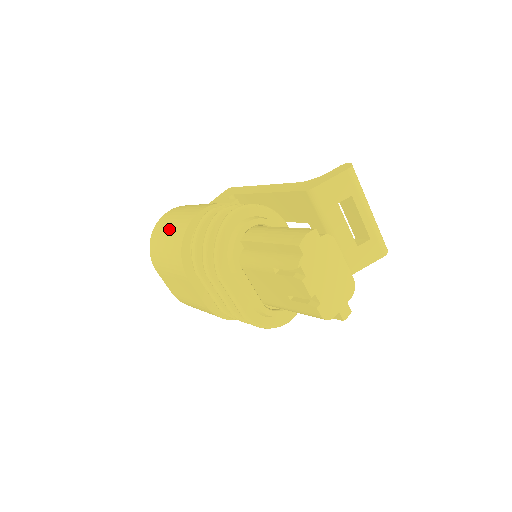
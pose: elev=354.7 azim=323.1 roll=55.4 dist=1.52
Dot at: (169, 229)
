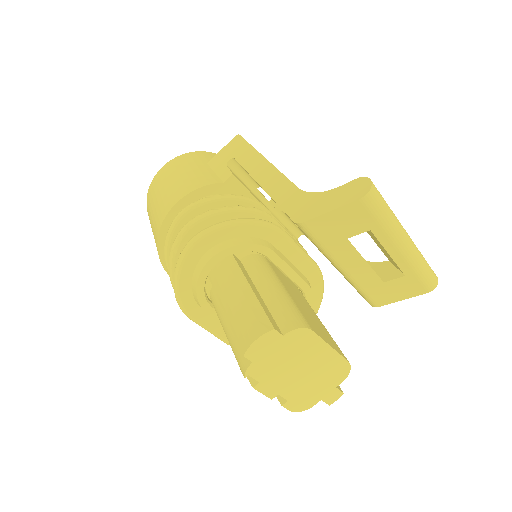
Dot at: (153, 208)
